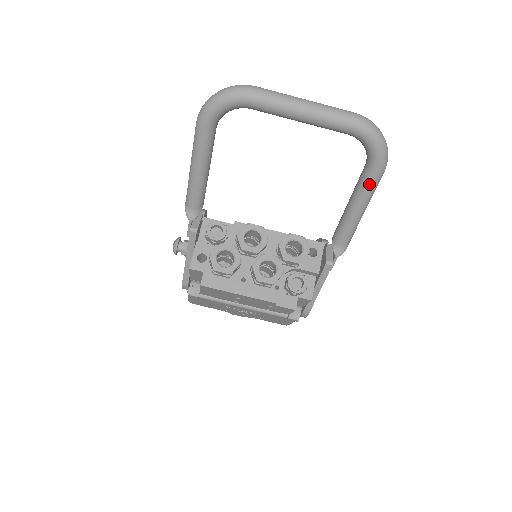
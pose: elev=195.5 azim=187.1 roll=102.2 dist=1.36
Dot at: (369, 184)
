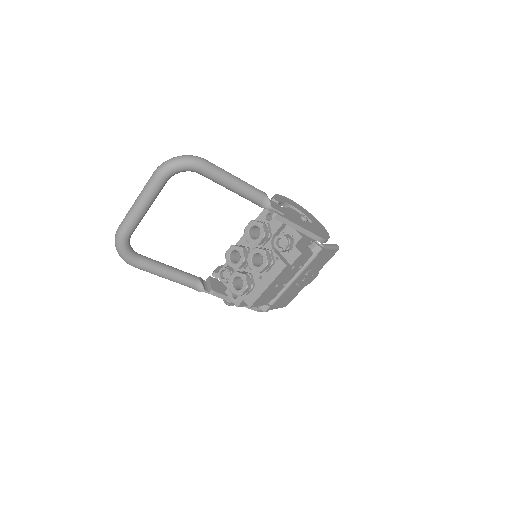
Dot at: (211, 176)
